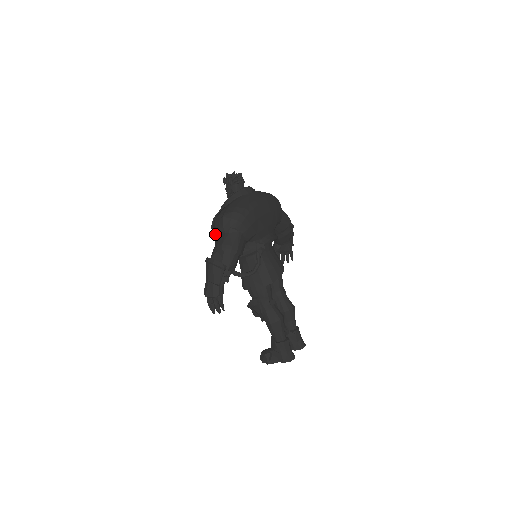
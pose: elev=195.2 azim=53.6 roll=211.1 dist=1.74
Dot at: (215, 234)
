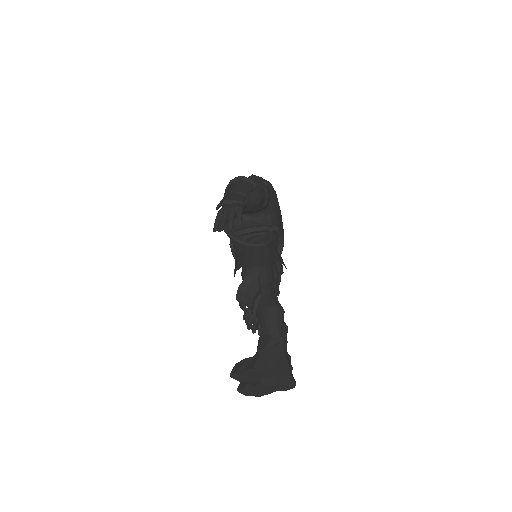
Dot at: occluded
